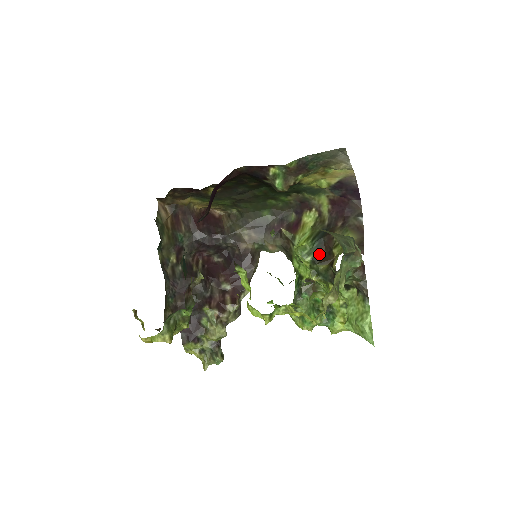
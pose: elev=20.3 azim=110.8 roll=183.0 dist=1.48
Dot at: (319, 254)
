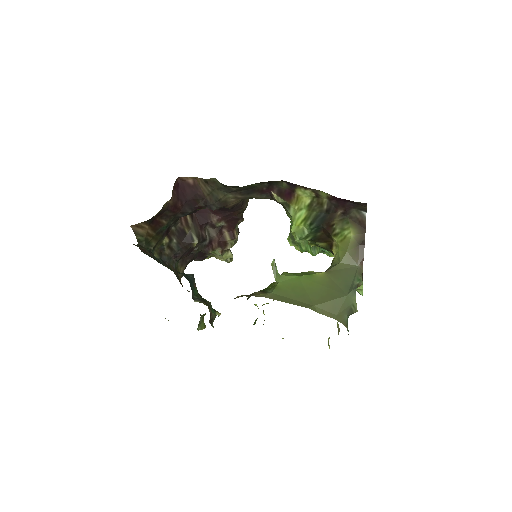
Dot at: (317, 236)
